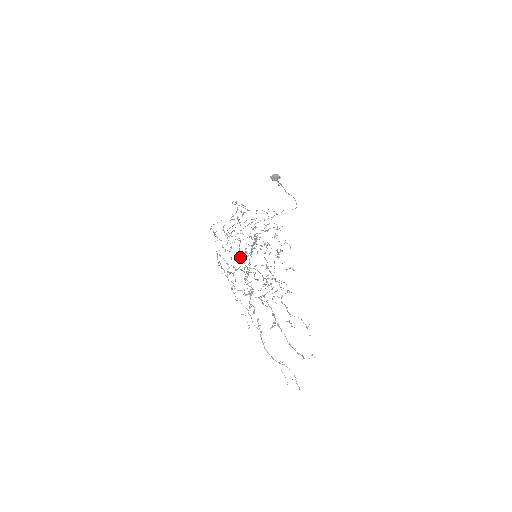
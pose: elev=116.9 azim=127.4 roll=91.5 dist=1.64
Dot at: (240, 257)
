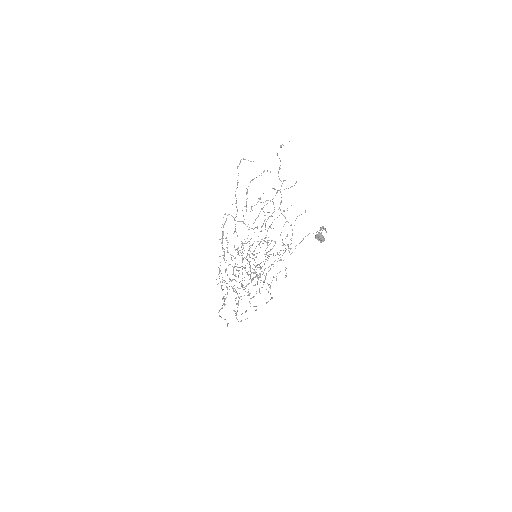
Dot at: occluded
